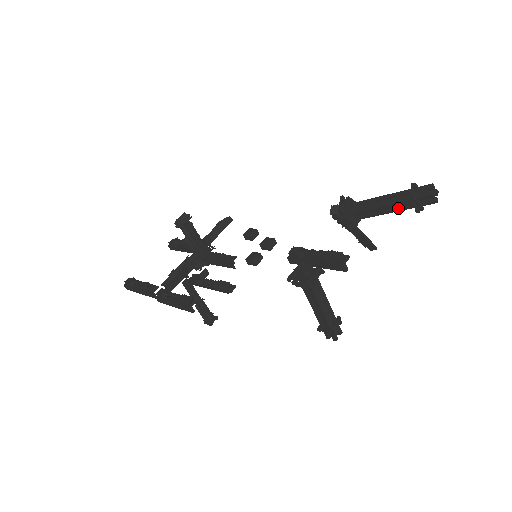
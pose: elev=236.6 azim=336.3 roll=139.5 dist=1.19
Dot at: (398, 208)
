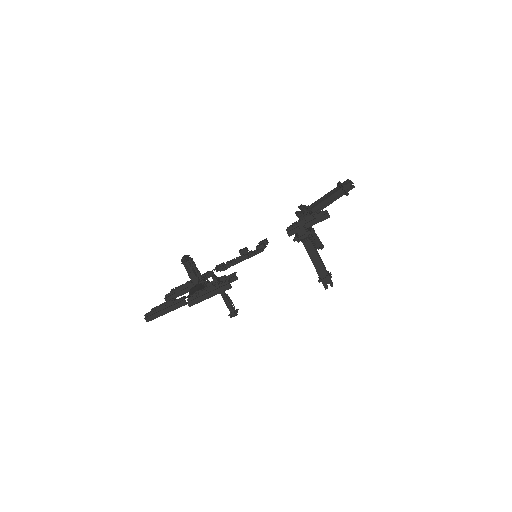
Dot at: (335, 198)
